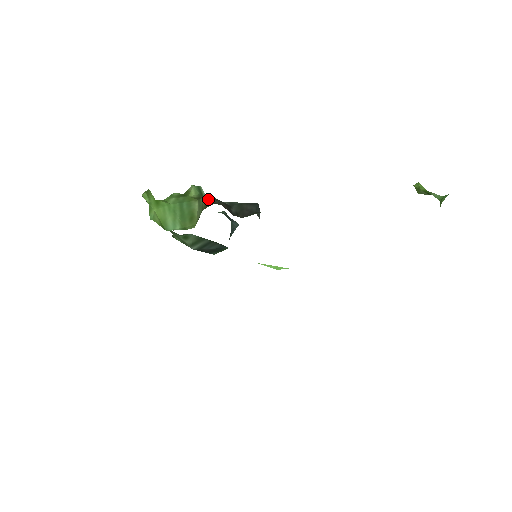
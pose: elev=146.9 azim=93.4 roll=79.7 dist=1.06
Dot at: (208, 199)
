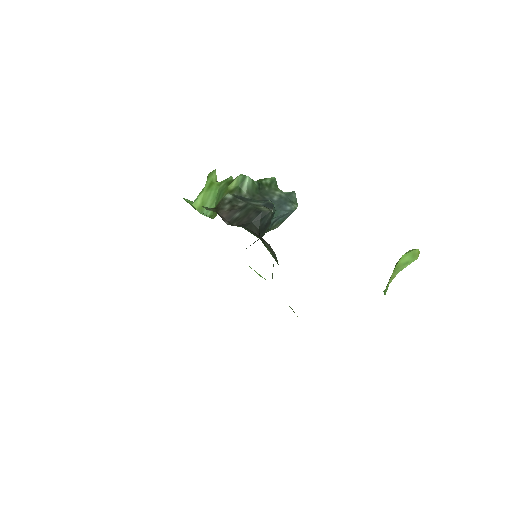
Dot at: (221, 200)
